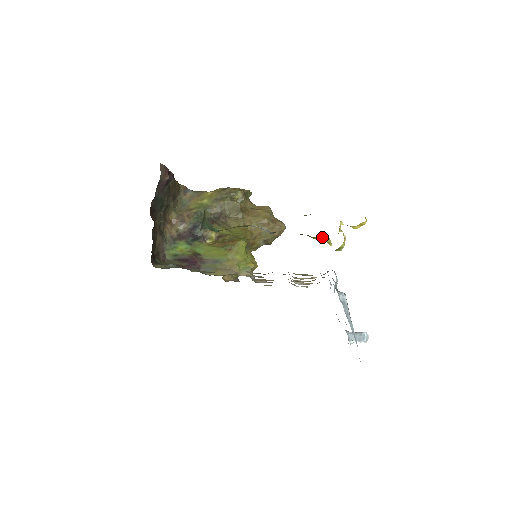
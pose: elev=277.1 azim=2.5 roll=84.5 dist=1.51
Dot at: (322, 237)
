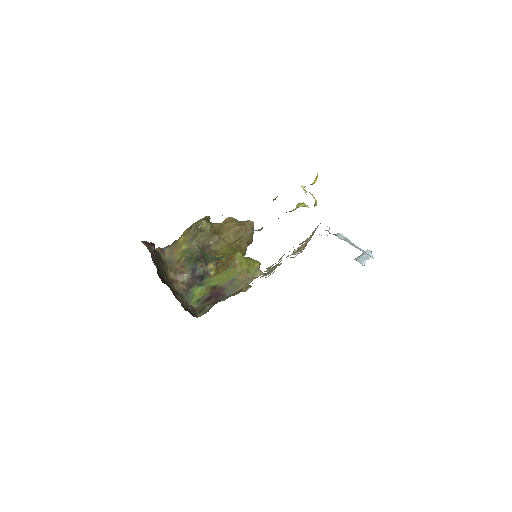
Dot at: (297, 206)
